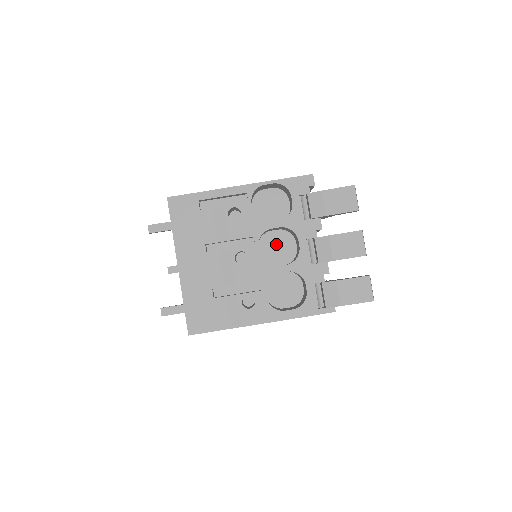
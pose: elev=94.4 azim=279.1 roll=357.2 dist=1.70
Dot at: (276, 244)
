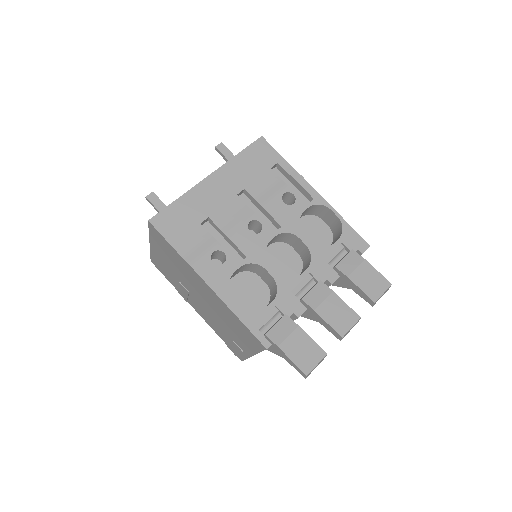
Dot at: (284, 259)
